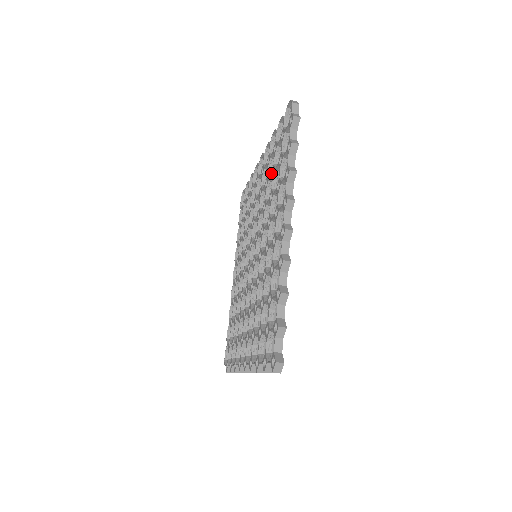
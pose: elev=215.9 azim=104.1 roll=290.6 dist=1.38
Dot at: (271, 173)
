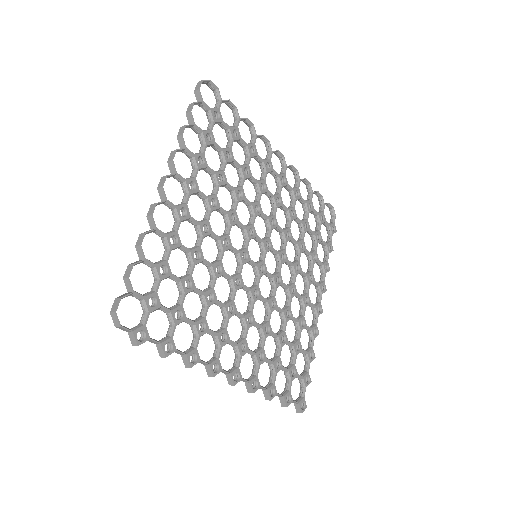
Dot at: occluded
